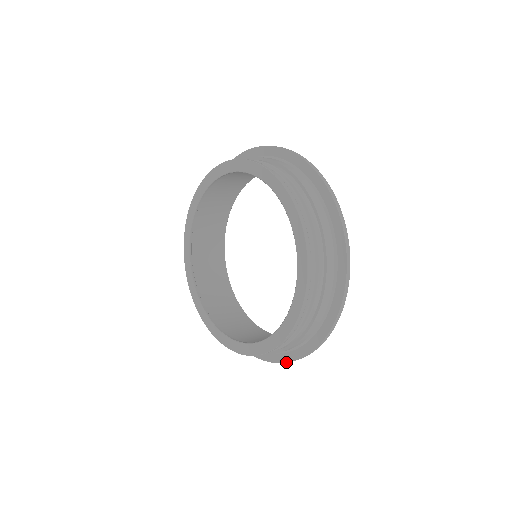
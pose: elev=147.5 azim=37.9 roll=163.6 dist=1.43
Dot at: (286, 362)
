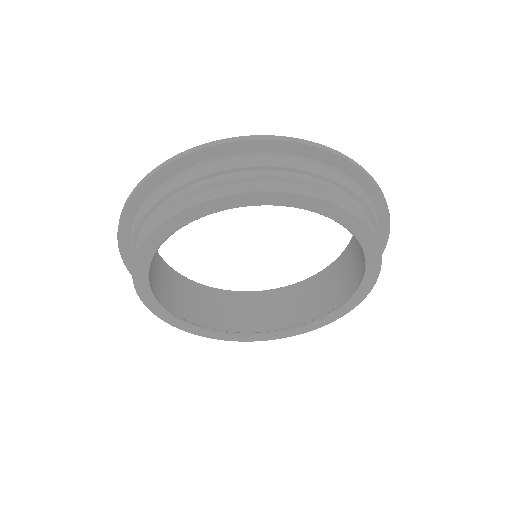
Dot at: occluded
